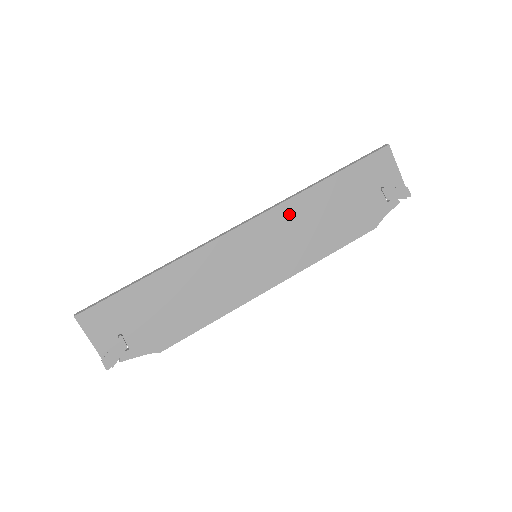
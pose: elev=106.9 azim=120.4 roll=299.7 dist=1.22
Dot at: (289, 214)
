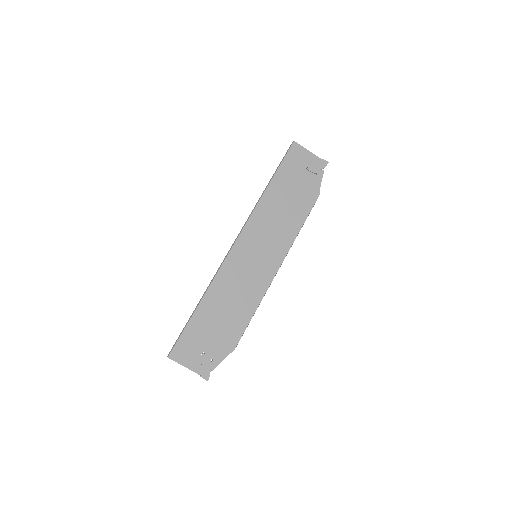
Dot at: (260, 218)
